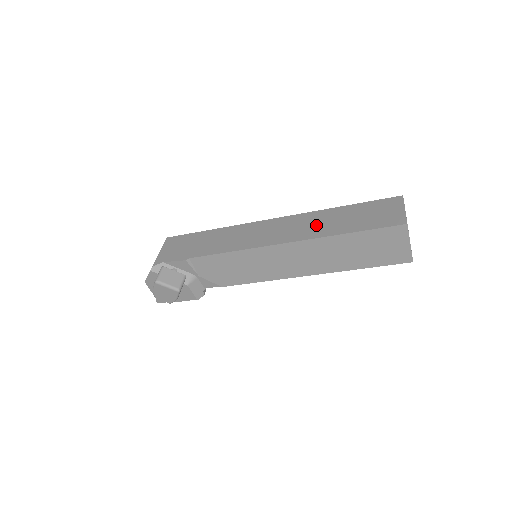
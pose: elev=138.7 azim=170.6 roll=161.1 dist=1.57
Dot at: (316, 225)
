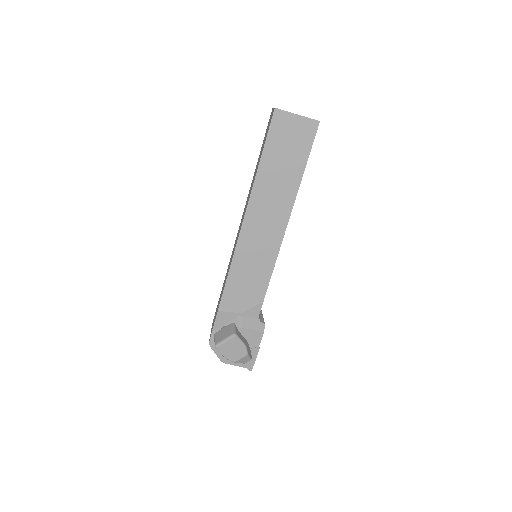
Dot at: occluded
